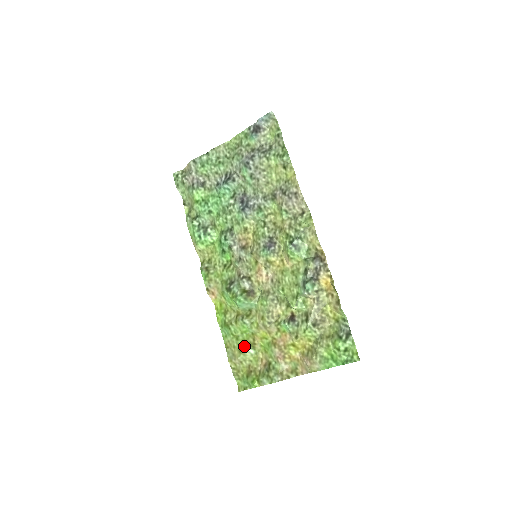
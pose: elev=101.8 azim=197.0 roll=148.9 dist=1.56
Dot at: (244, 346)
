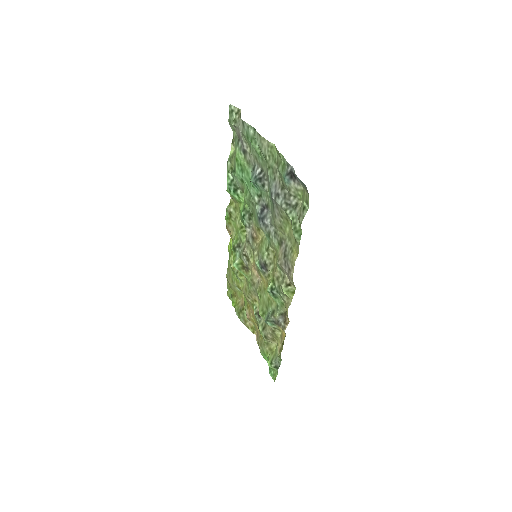
Dot at: (235, 283)
